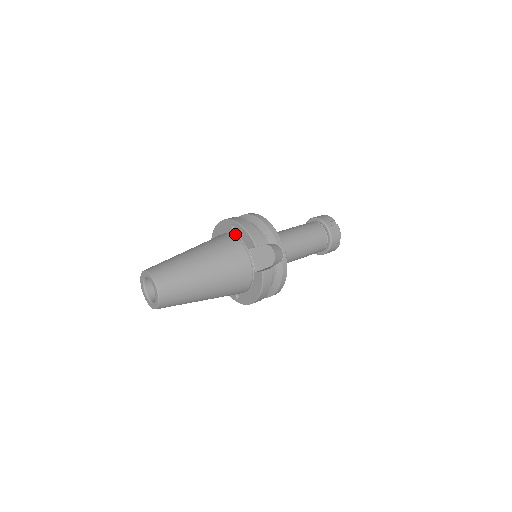
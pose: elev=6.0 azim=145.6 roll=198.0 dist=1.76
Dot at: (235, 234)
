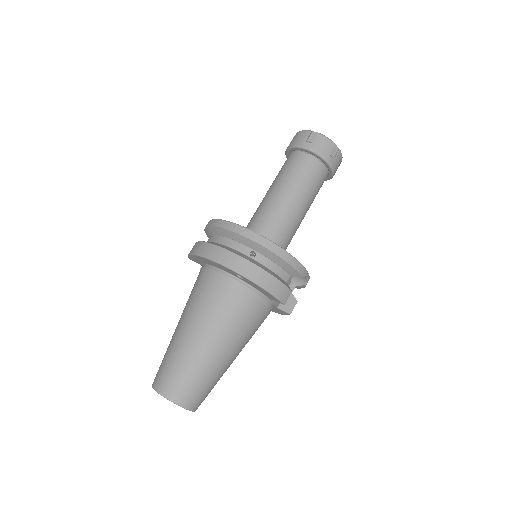
Dot at: (245, 282)
